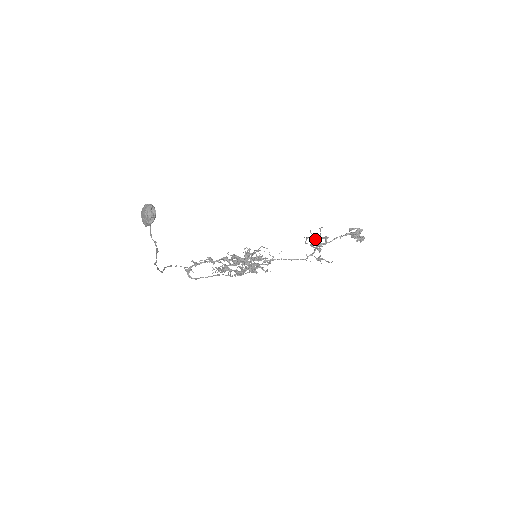
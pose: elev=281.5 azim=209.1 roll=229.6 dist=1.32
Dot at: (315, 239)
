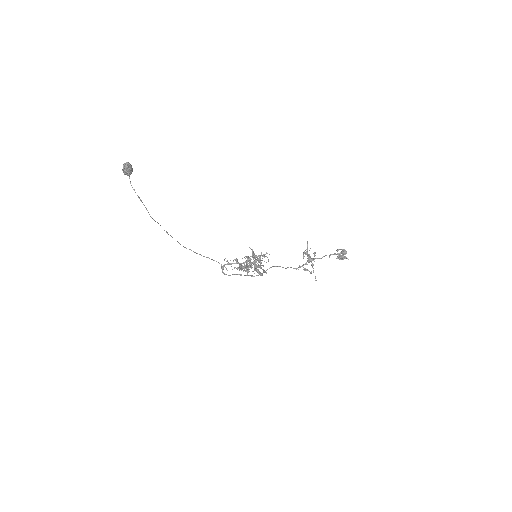
Dot at: (305, 252)
